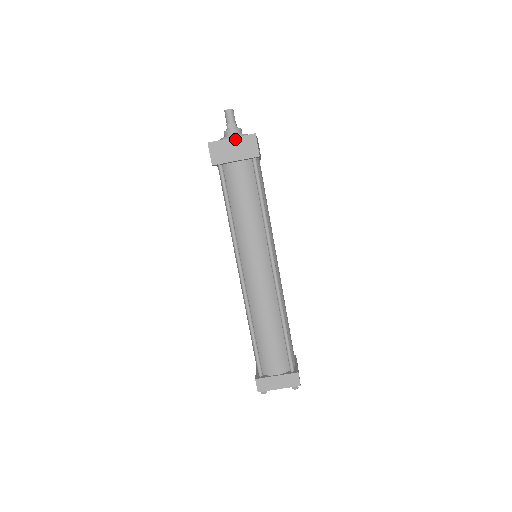
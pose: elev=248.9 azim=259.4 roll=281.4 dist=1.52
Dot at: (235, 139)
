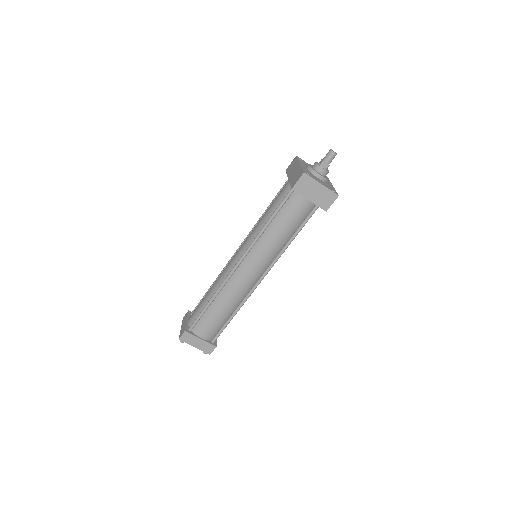
Dot at: (323, 187)
